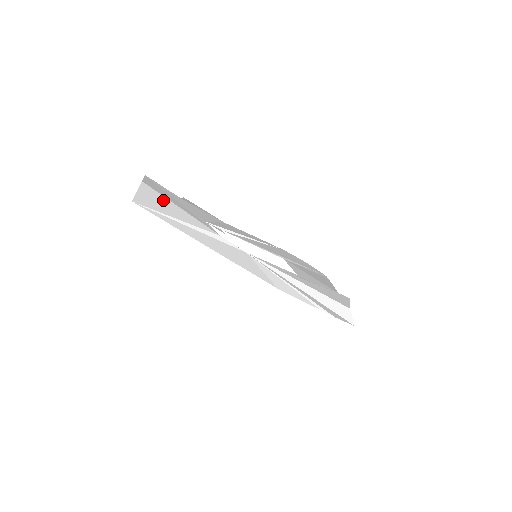
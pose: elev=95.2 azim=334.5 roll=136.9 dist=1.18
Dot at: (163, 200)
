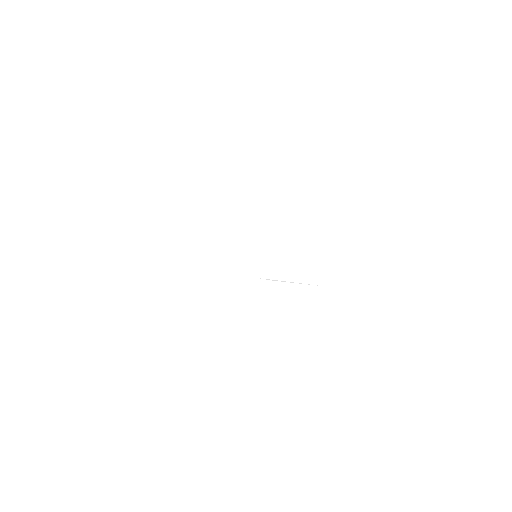
Dot at: occluded
